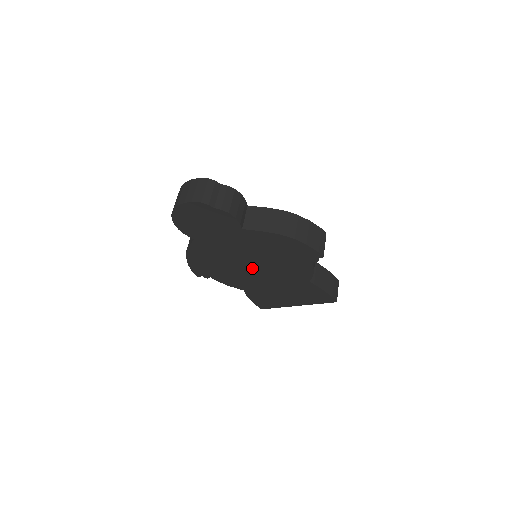
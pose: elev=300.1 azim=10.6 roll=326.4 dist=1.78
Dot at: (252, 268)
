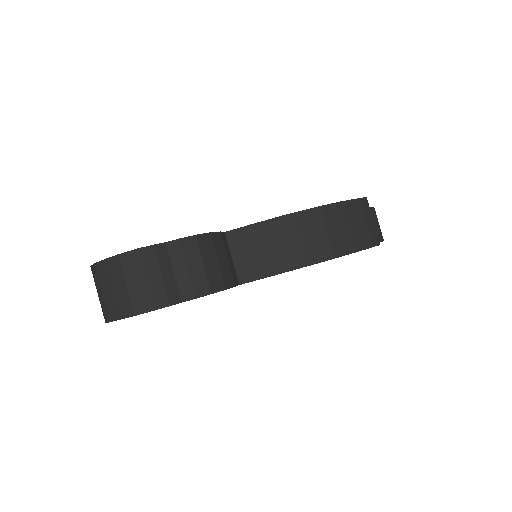
Dot at: occluded
